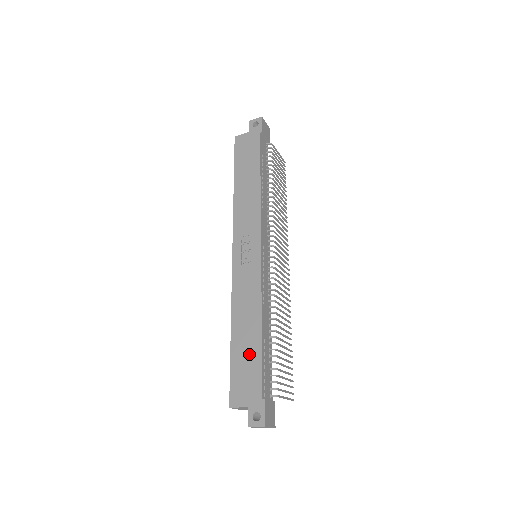
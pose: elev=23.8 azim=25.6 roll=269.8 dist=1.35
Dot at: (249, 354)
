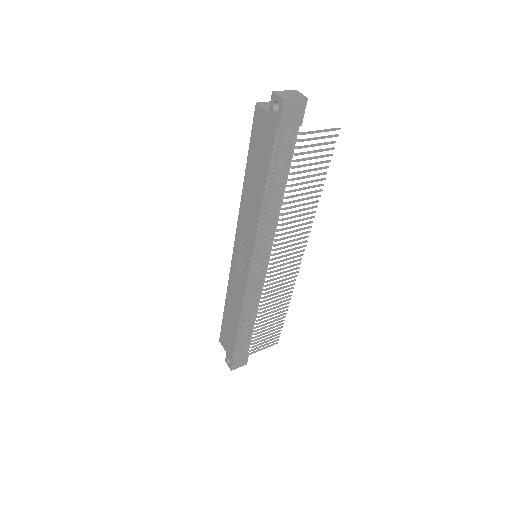
Dot at: (231, 328)
